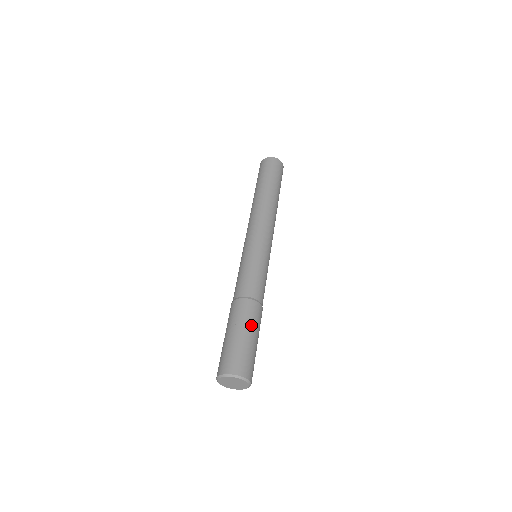
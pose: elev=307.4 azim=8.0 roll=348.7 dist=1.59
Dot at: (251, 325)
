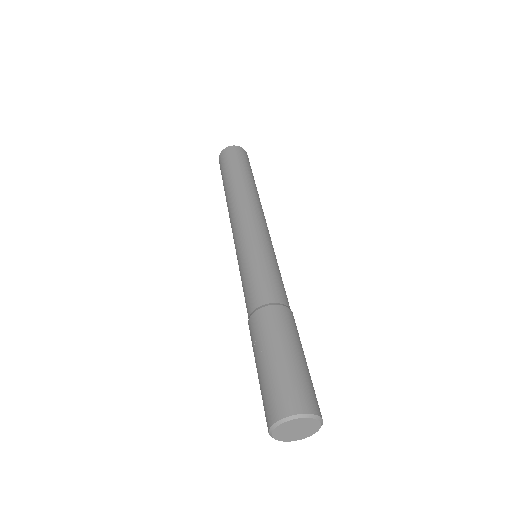
Dot at: (271, 340)
